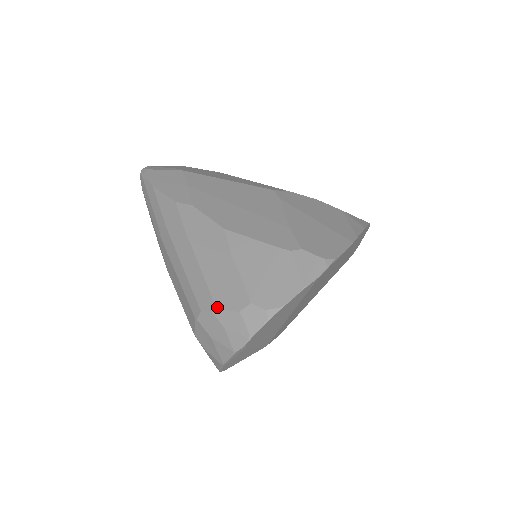
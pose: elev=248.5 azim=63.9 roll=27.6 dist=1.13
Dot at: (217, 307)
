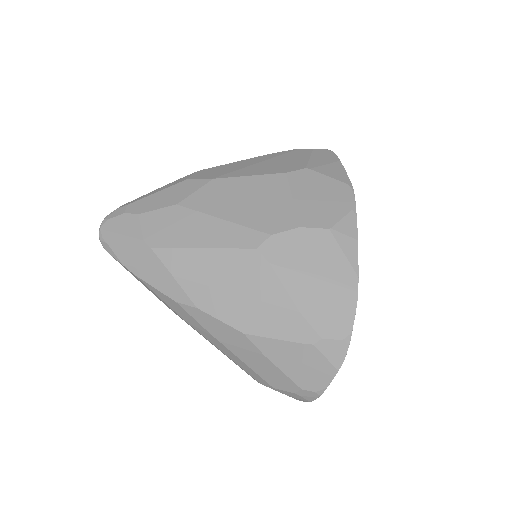
Dot at: (274, 388)
